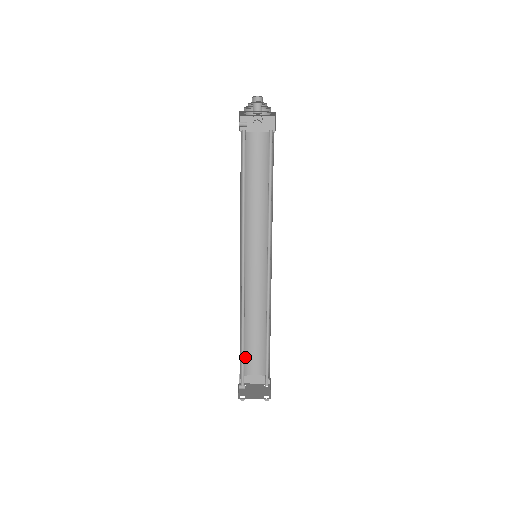
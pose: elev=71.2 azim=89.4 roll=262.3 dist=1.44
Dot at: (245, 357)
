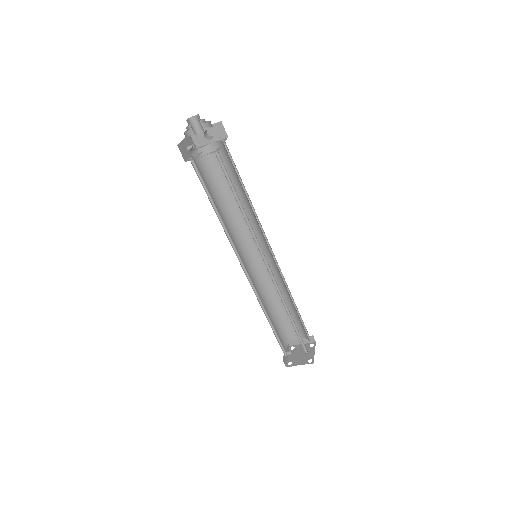
Dot at: (285, 328)
